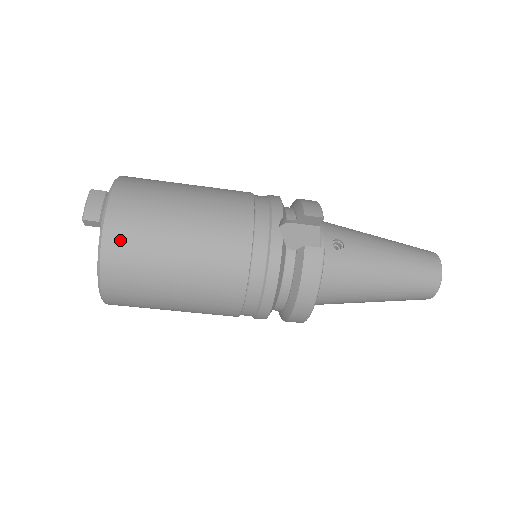
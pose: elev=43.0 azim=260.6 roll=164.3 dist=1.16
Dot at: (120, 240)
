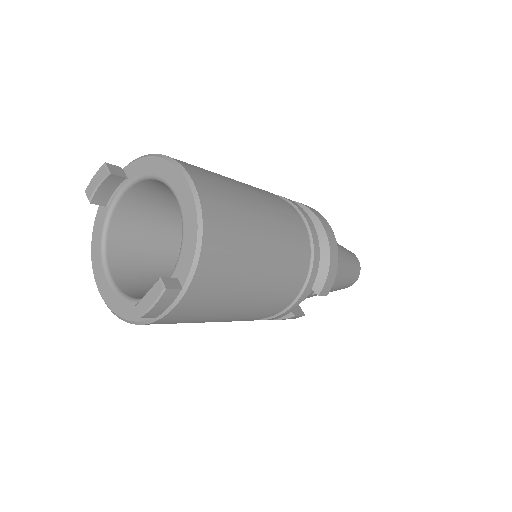
Dot at: (164, 323)
